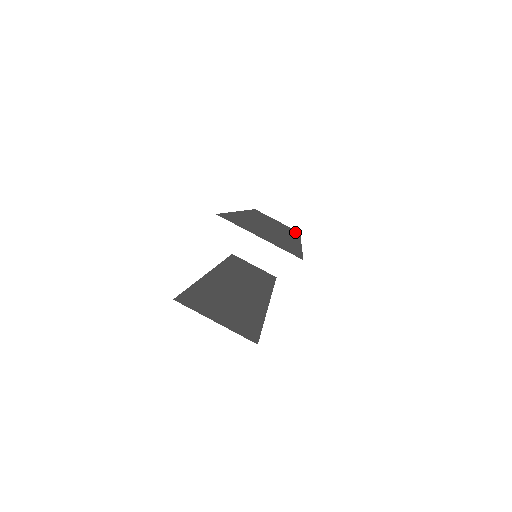
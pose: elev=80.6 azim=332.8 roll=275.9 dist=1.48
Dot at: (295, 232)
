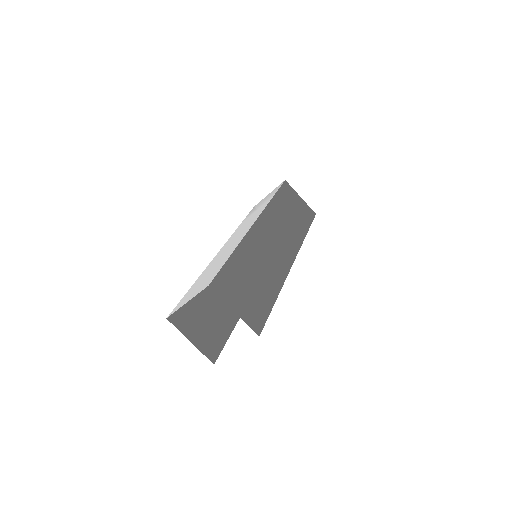
Dot at: (307, 223)
